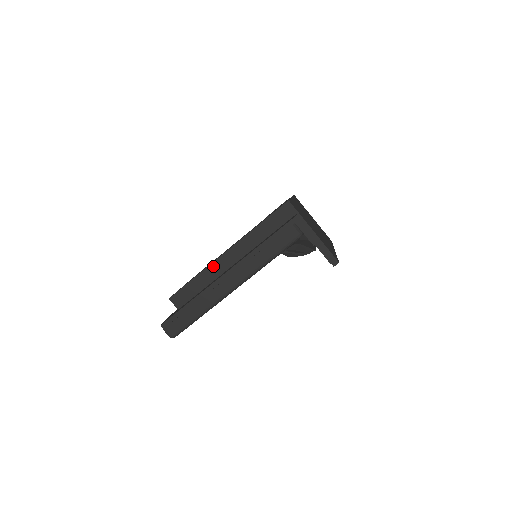
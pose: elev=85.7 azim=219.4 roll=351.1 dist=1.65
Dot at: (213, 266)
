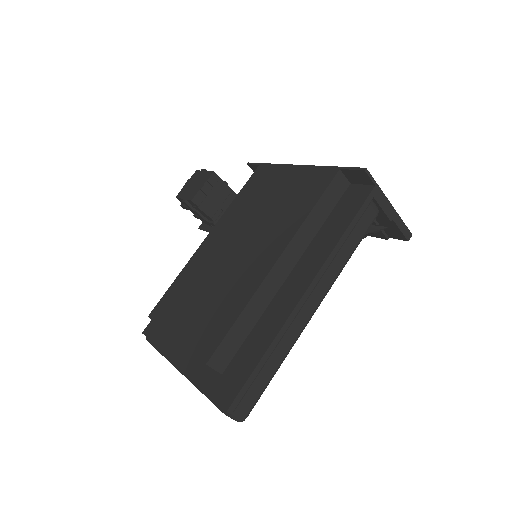
Dot at: (262, 289)
